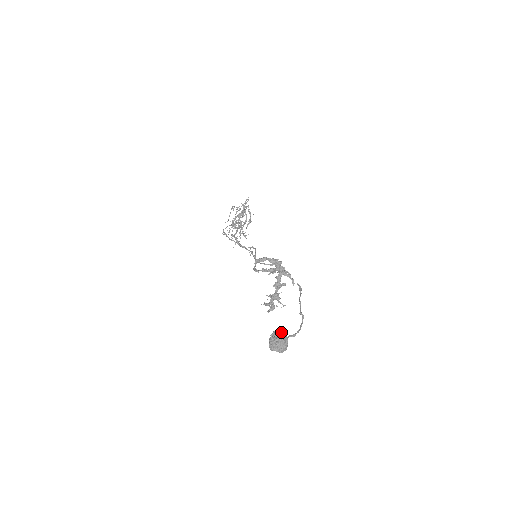
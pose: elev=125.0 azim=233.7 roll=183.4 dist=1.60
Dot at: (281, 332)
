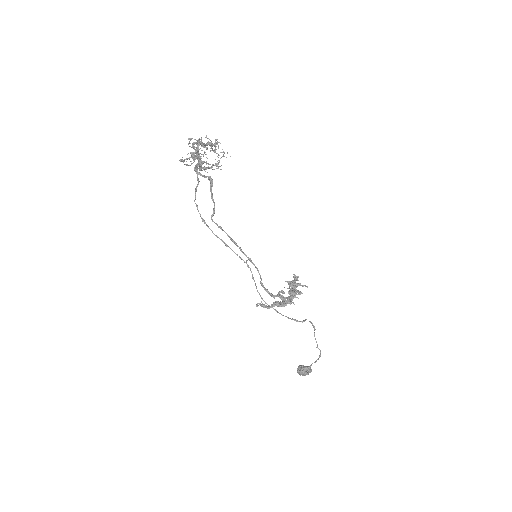
Dot at: (303, 373)
